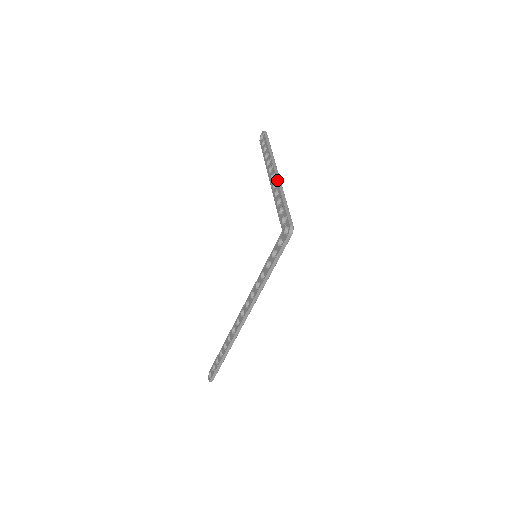
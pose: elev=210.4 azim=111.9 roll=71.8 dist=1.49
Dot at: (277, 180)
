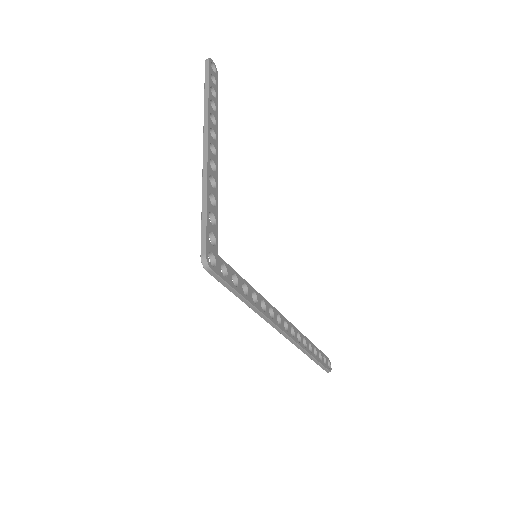
Dot at: occluded
